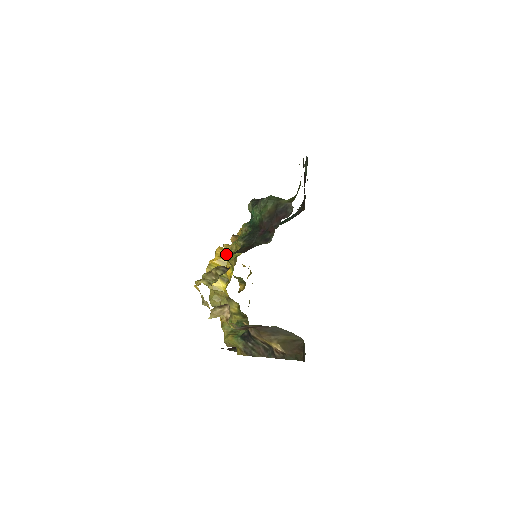
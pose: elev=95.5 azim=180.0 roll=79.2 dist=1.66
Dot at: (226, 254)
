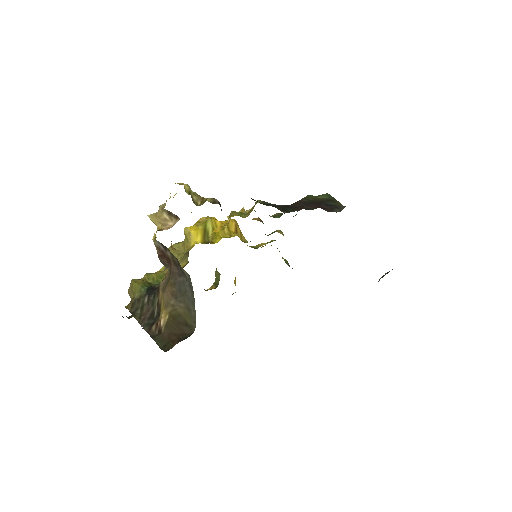
Dot at: (235, 215)
